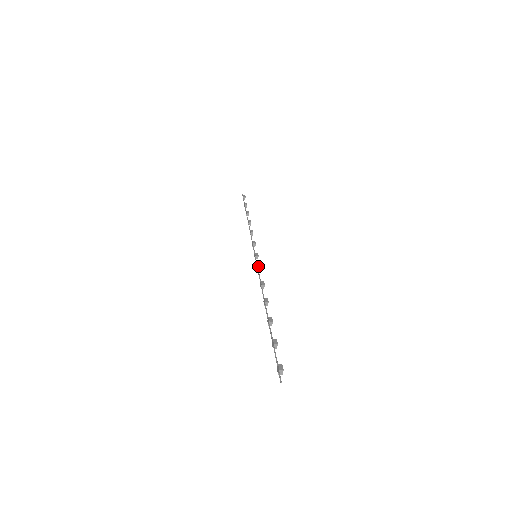
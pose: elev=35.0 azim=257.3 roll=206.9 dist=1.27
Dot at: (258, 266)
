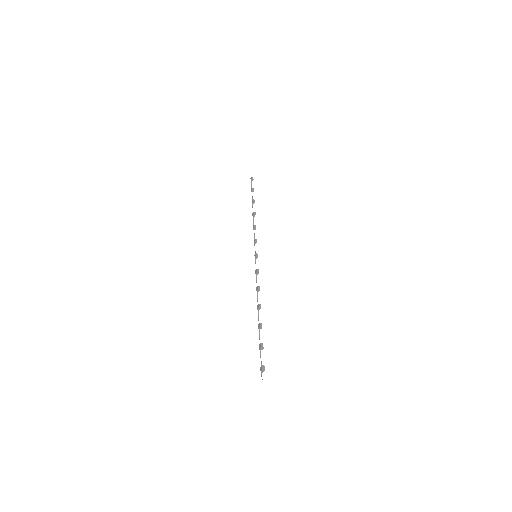
Dot at: (257, 269)
